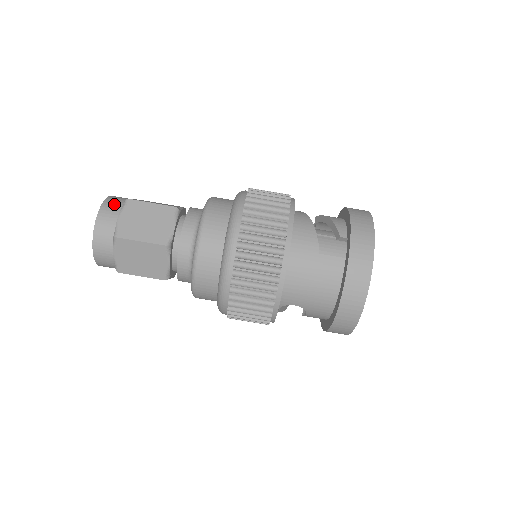
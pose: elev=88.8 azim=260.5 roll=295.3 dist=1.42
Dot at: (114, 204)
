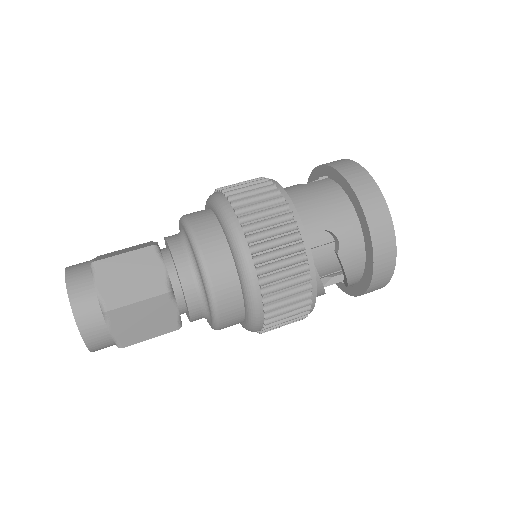
Dot at: occluded
